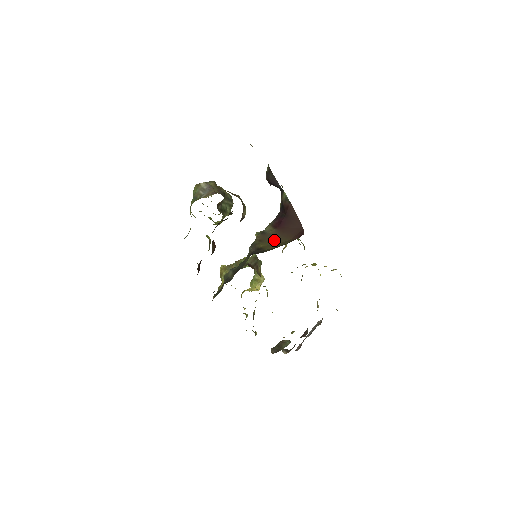
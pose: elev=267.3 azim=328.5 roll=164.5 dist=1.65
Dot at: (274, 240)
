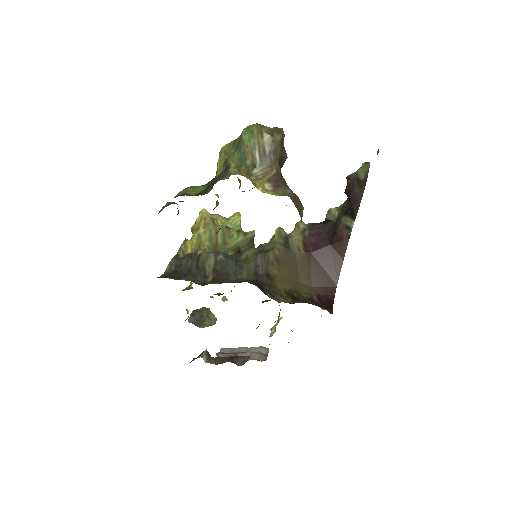
Dot at: (294, 272)
